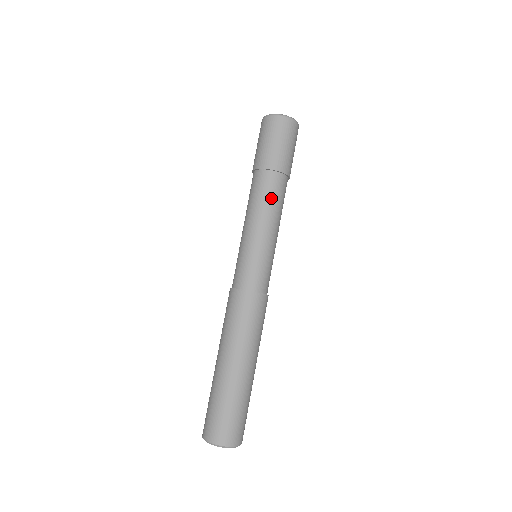
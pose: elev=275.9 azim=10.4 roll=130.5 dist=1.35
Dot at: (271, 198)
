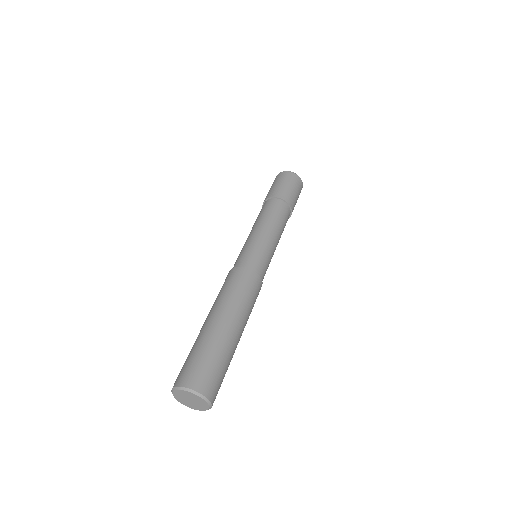
Dot at: (280, 218)
